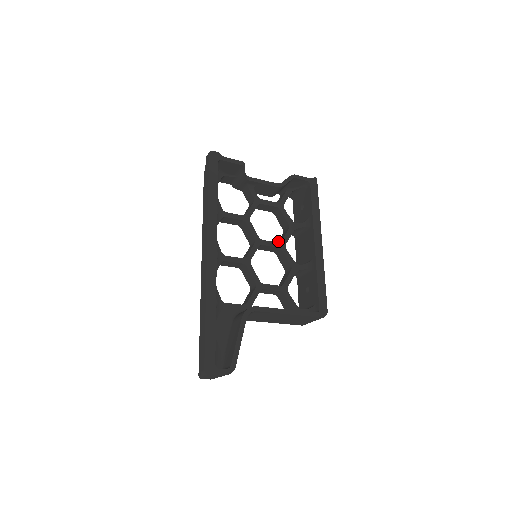
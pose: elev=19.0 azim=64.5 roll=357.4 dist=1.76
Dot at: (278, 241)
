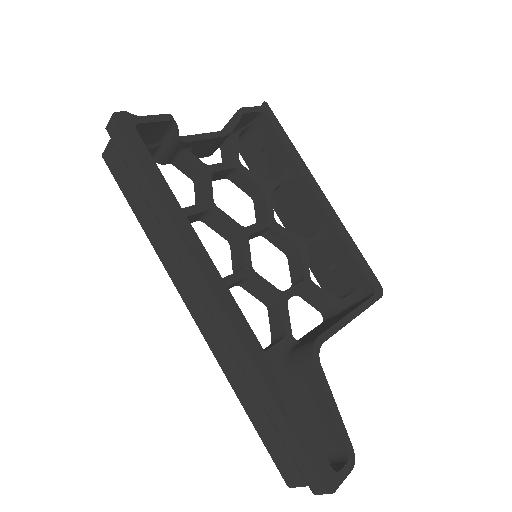
Dot at: (256, 217)
